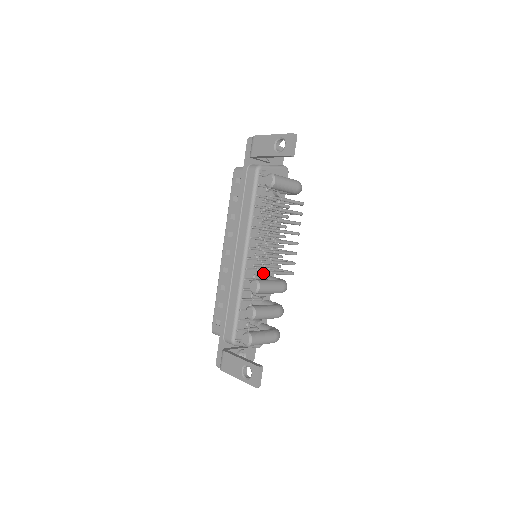
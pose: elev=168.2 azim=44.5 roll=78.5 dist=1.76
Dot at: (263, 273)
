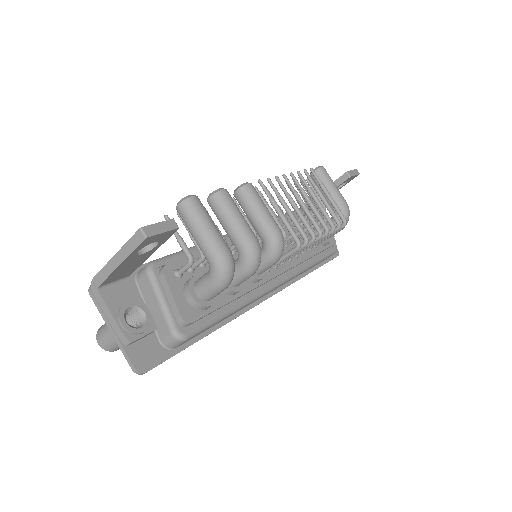
Dot at: (263, 187)
